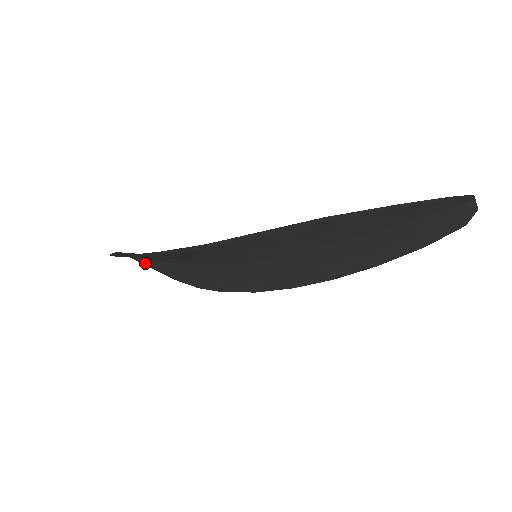
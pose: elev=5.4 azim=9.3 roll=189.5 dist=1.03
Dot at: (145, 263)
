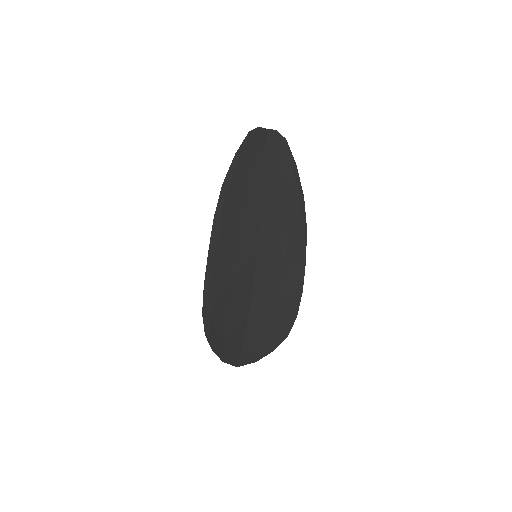
Dot at: (249, 357)
